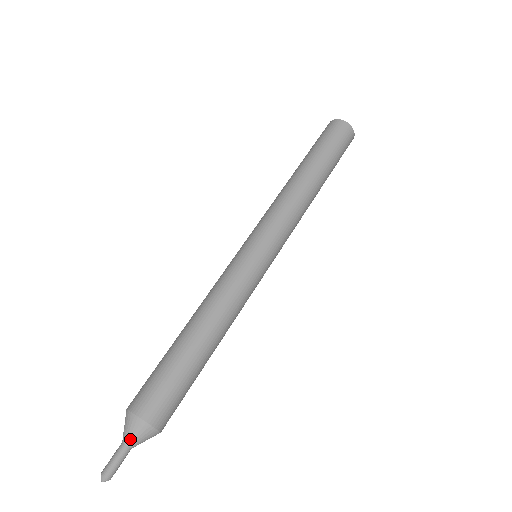
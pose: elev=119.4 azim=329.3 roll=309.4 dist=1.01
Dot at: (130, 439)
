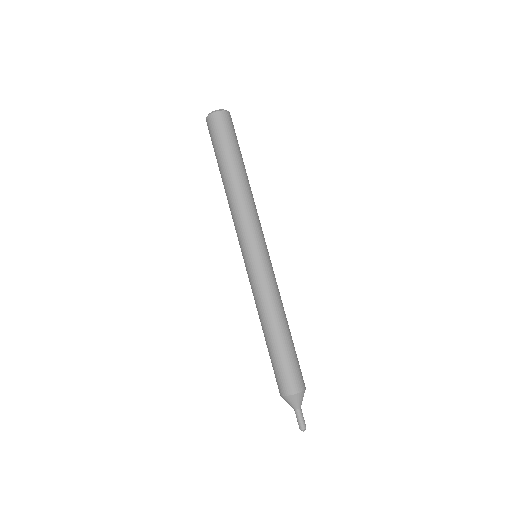
Dot at: (295, 406)
